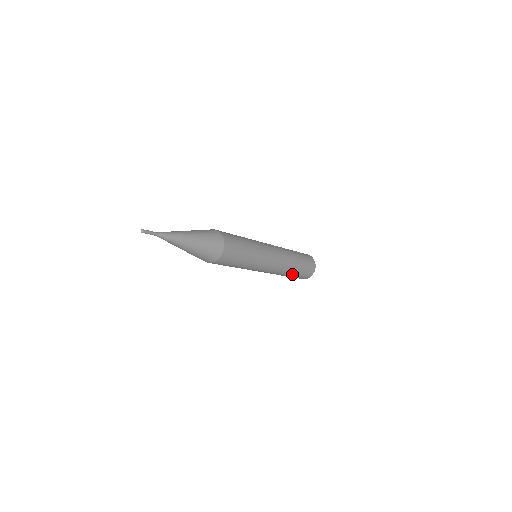
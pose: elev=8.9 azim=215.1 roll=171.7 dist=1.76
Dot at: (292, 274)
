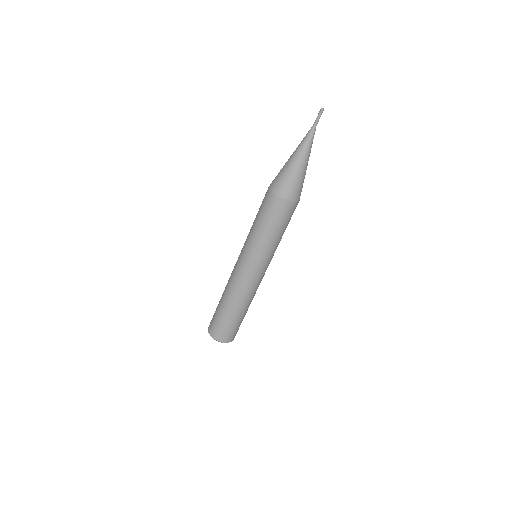
Dot at: occluded
